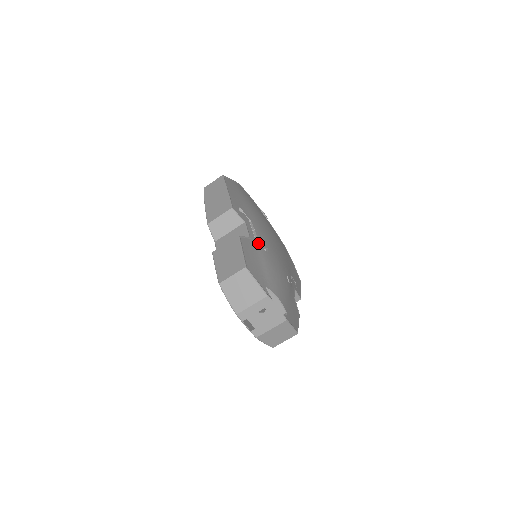
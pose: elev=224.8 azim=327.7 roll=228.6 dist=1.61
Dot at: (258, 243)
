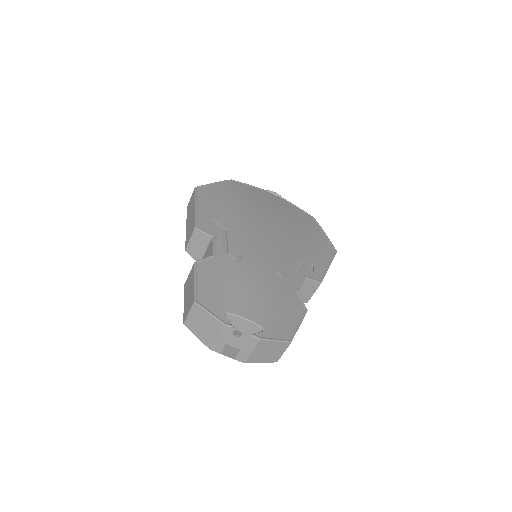
Dot at: (227, 256)
